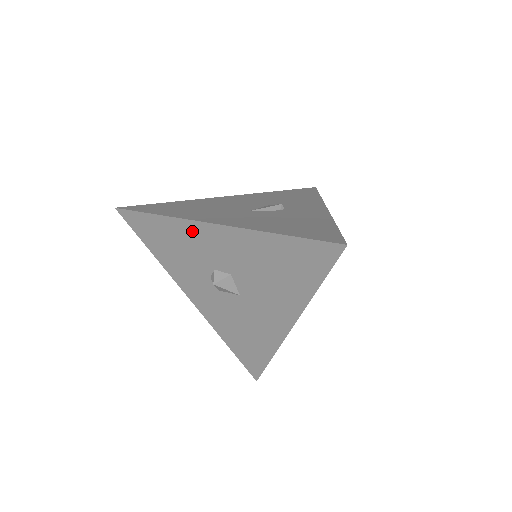
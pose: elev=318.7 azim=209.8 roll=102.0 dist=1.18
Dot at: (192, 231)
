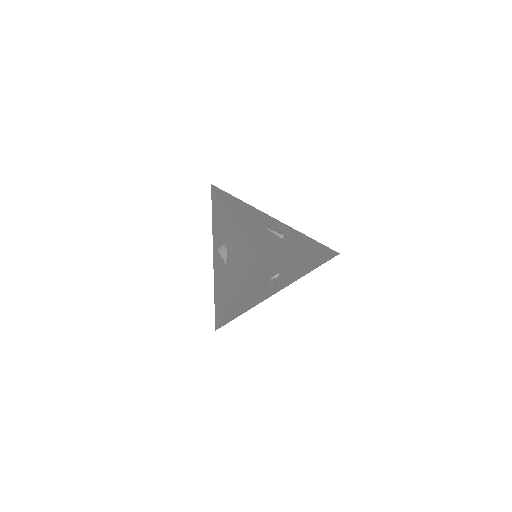
Dot at: (225, 214)
